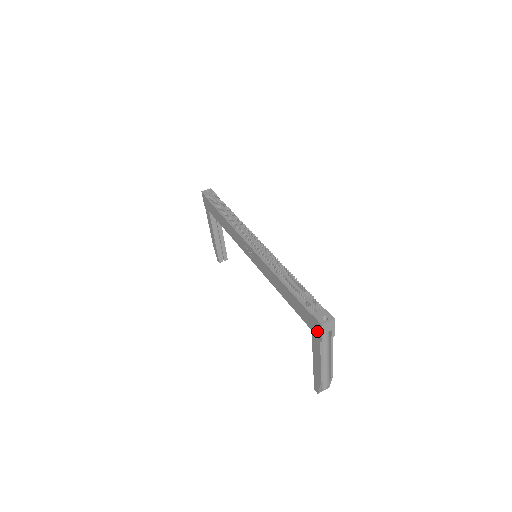
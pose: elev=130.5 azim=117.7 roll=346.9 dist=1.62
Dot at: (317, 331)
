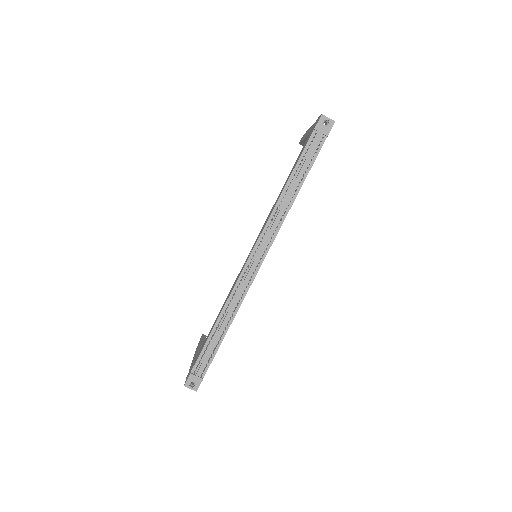
Dot at: occluded
